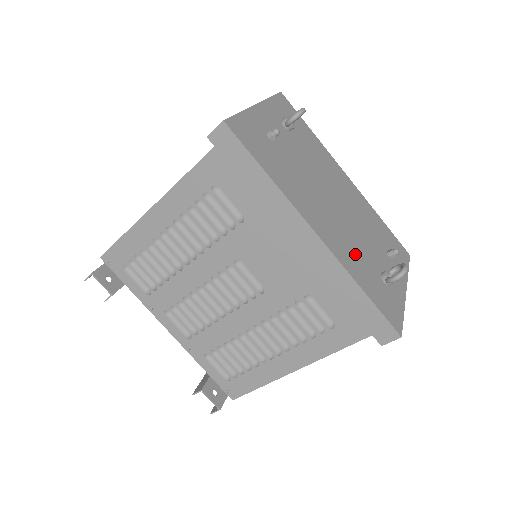
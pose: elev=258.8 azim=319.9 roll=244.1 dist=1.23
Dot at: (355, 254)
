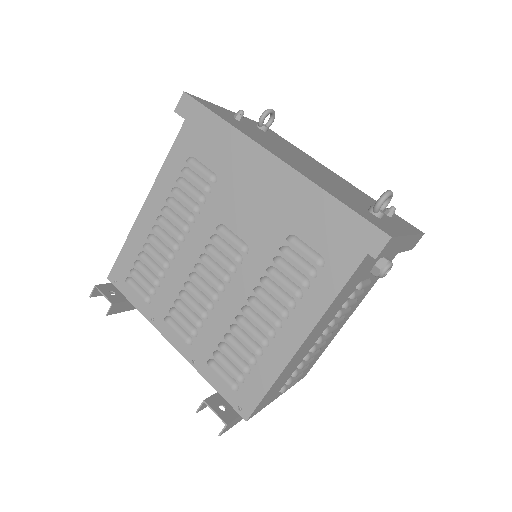
Dot at: (330, 187)
